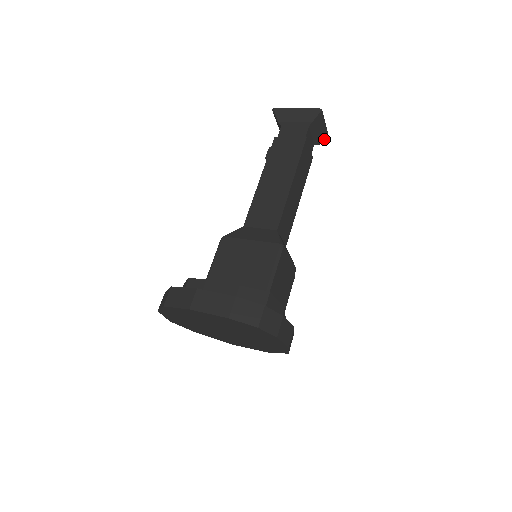
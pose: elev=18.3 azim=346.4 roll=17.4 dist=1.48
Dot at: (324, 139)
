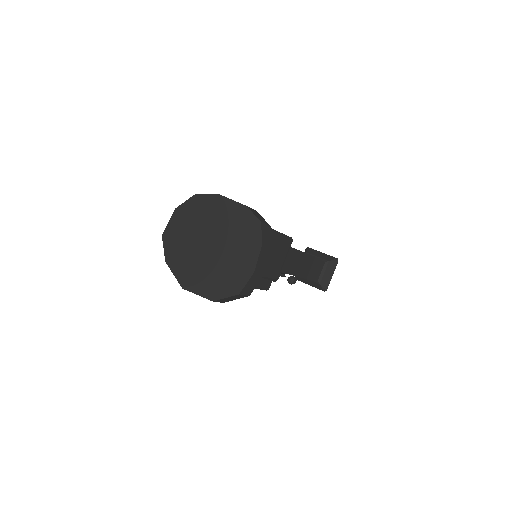
Dot at: (325, 285)
